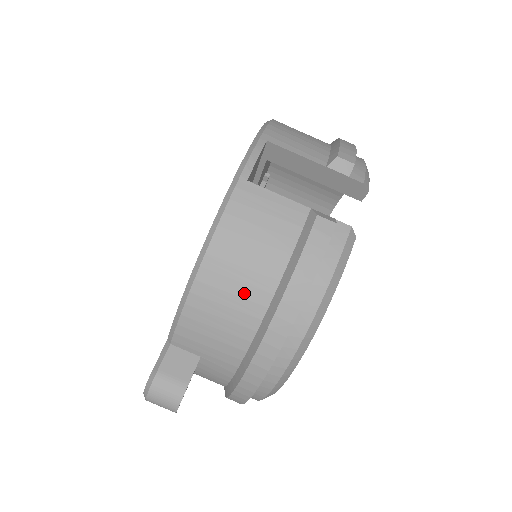
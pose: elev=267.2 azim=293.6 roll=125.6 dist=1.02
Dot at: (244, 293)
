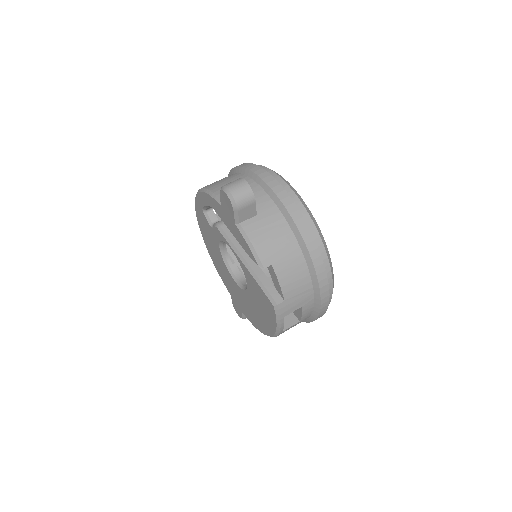
Dot at: occluded
